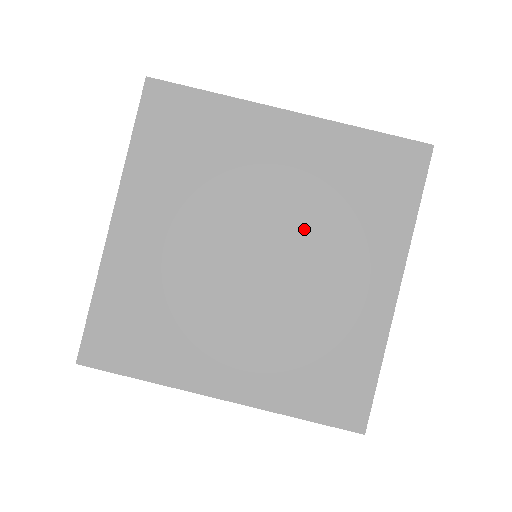
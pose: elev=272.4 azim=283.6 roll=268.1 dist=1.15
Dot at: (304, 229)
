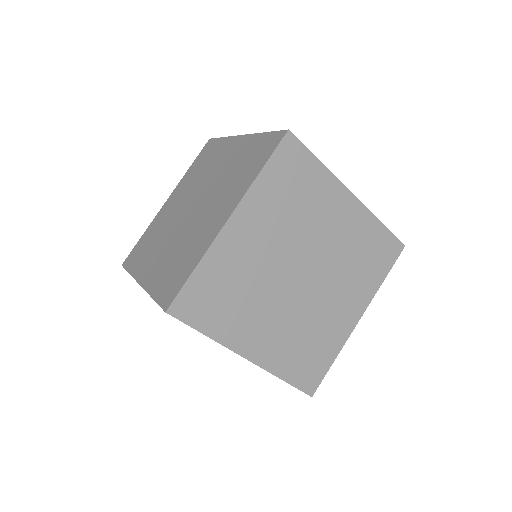
Dot at: (331, 269)
